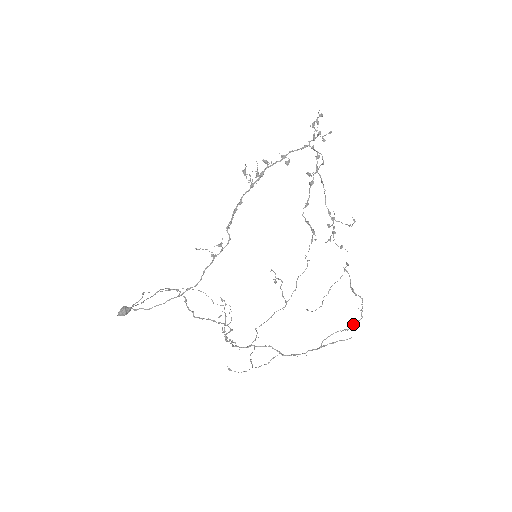
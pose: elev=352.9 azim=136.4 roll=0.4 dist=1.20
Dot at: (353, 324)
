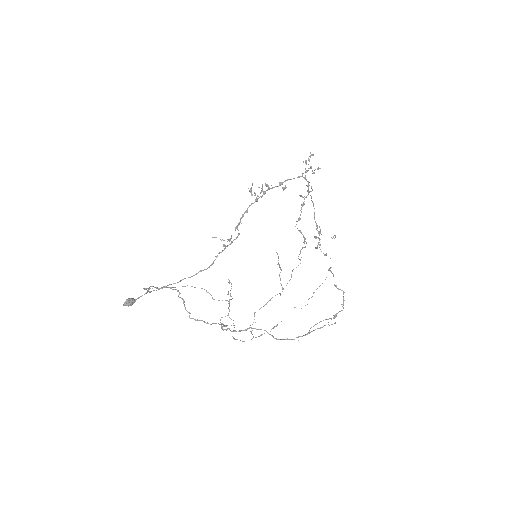
Dot at: (336, 314)
